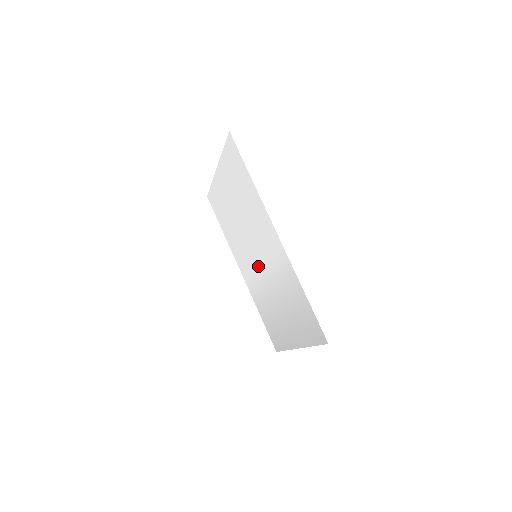
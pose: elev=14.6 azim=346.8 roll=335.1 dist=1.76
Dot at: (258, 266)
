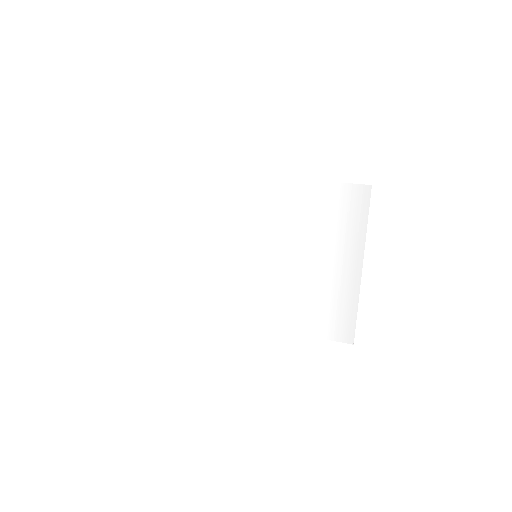
Dot at: (265, 264)
